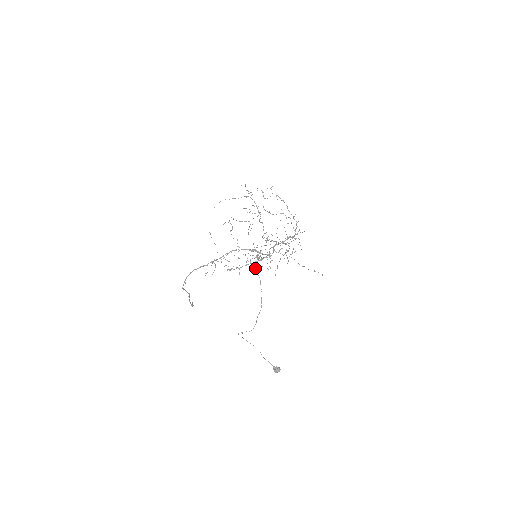
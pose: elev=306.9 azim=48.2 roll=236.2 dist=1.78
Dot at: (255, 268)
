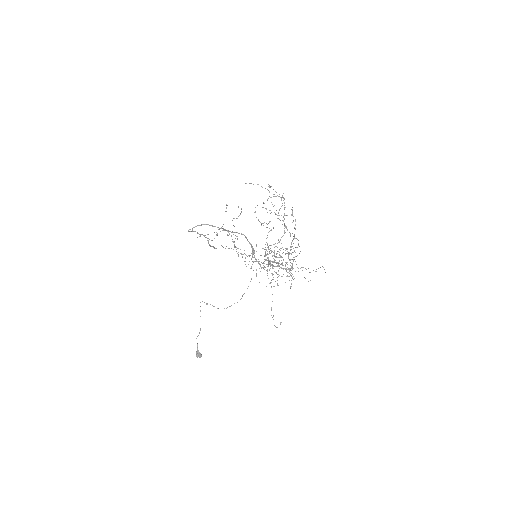
Dot at: occluded
